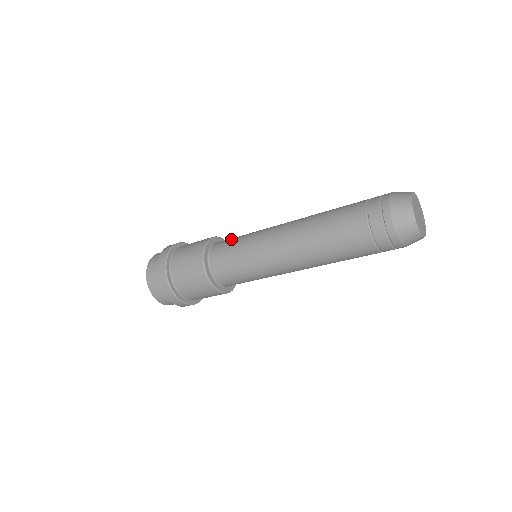
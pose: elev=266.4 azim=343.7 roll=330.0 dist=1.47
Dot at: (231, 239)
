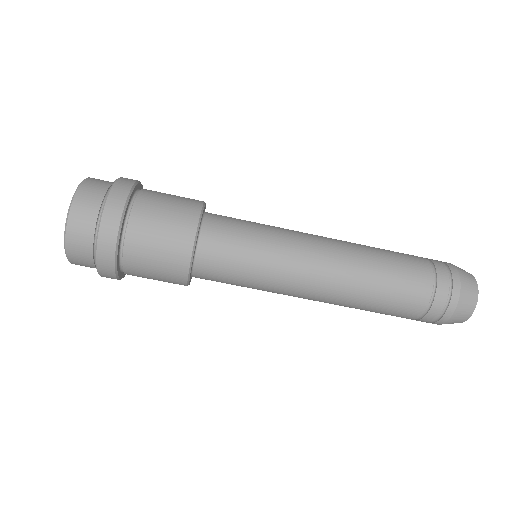
Dot at: occluded
